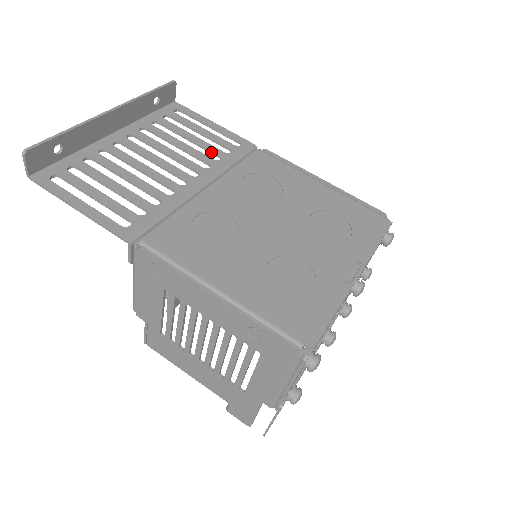
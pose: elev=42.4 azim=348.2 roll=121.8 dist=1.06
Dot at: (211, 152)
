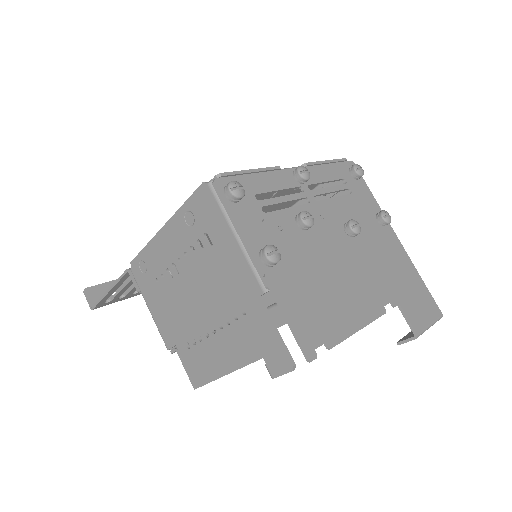
Dot at: occluded
